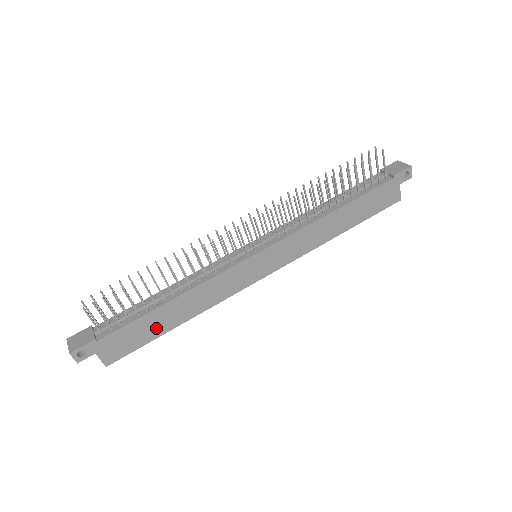
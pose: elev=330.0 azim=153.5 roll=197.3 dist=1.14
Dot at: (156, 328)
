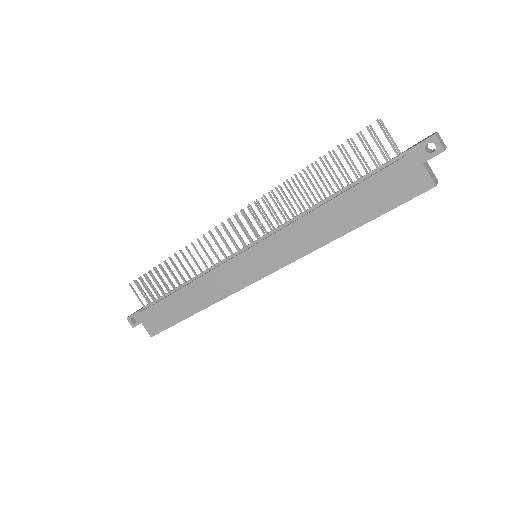
Dot at: (177, 312)
